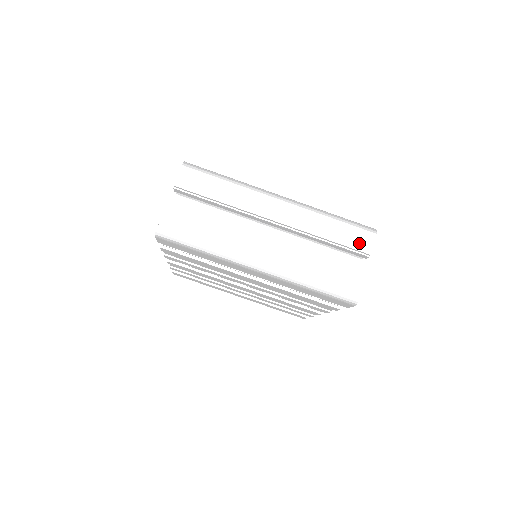
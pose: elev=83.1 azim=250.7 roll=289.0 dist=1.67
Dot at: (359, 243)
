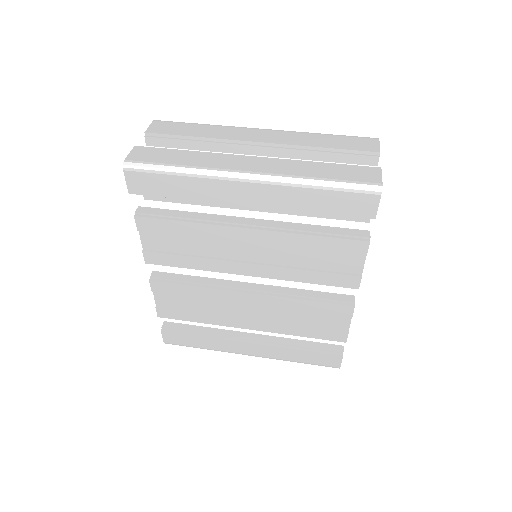
Dot at: (362, 146)
